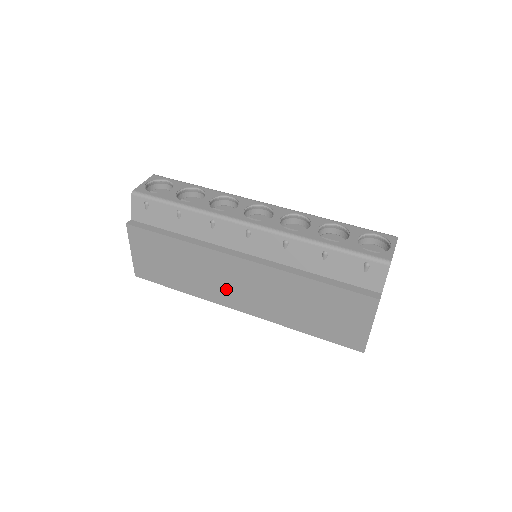
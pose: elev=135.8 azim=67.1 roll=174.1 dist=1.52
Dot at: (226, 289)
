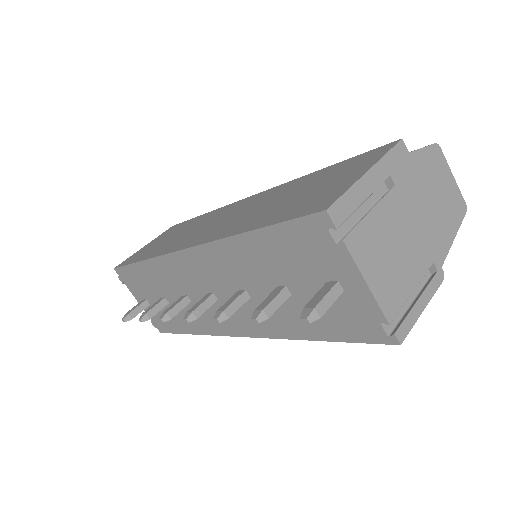
Dot at: (196, 233)
